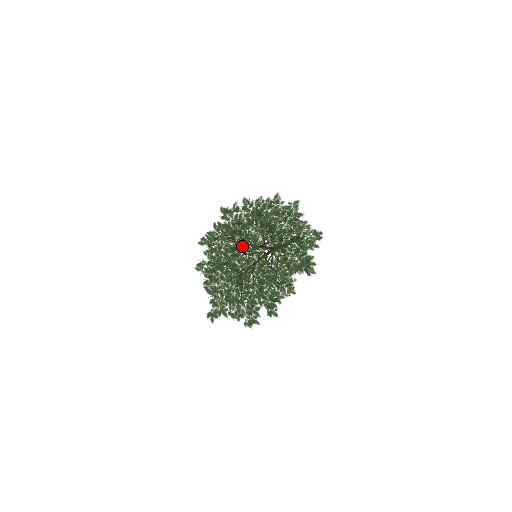
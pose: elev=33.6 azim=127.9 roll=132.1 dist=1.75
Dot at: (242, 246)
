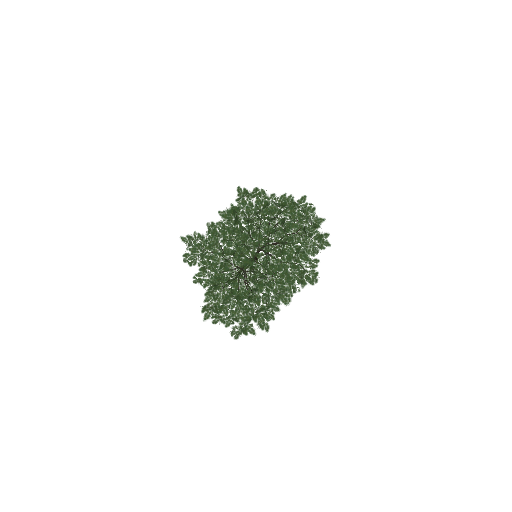
Dot at: occluded
